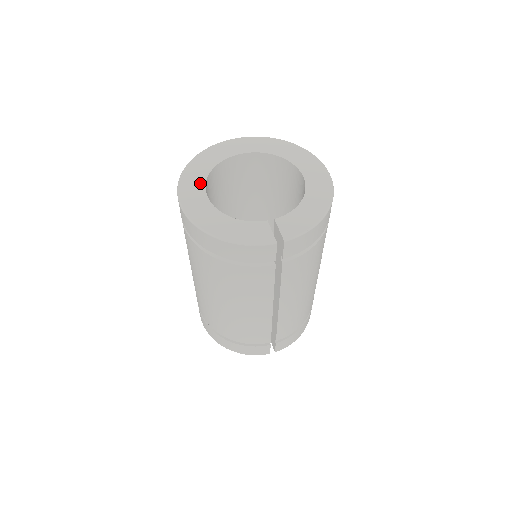
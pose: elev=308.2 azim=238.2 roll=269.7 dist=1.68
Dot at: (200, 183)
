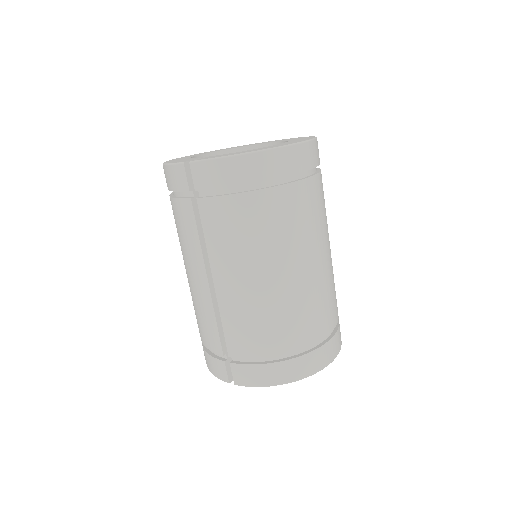
Dot at: (212, 152)
